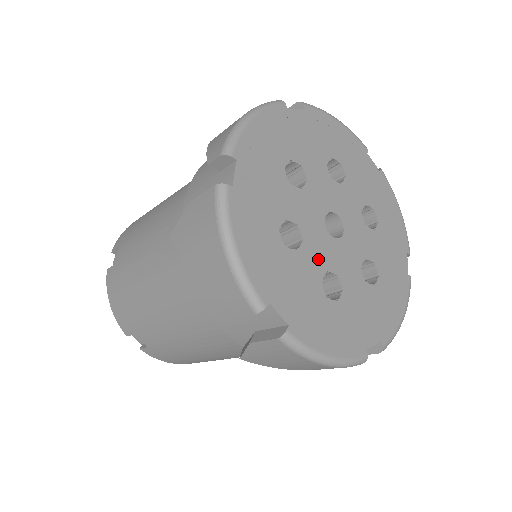
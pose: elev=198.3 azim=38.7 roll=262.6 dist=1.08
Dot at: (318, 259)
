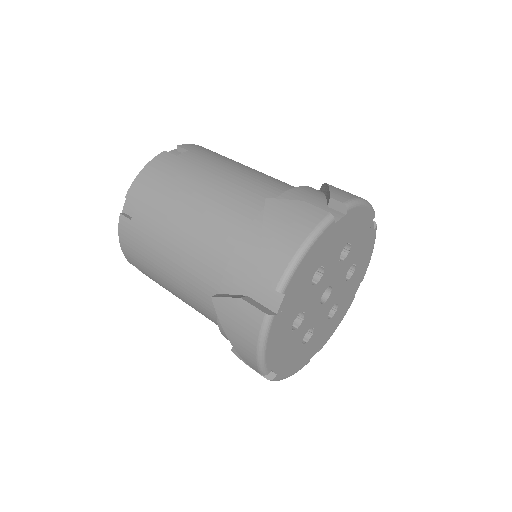
Dot at: (307, 325)
